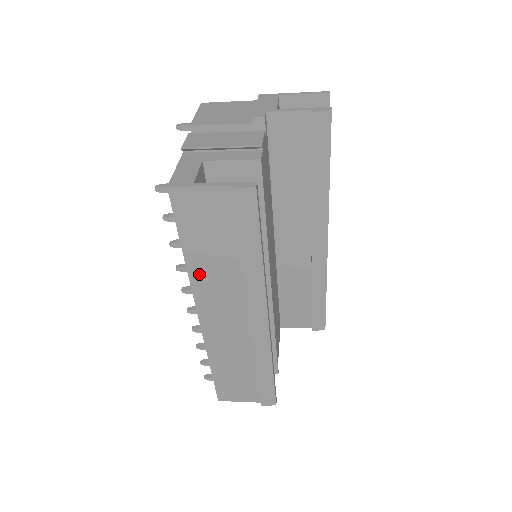
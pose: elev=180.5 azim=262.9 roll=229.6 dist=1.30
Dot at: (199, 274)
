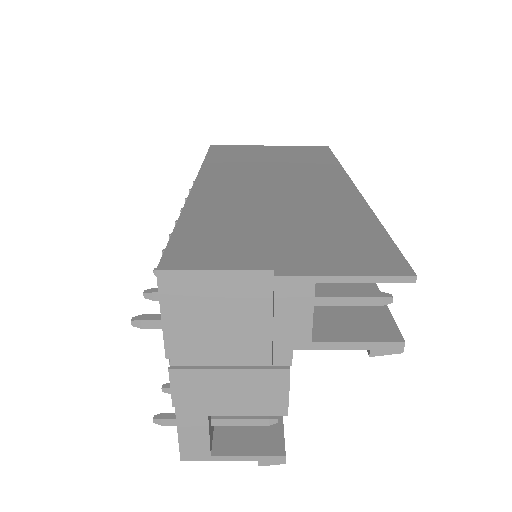
Dot at: occluded
